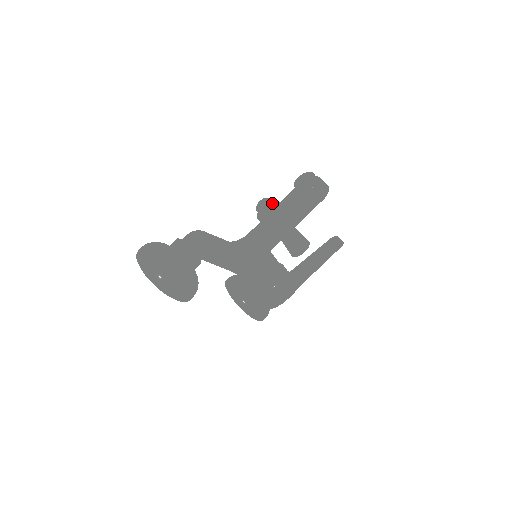
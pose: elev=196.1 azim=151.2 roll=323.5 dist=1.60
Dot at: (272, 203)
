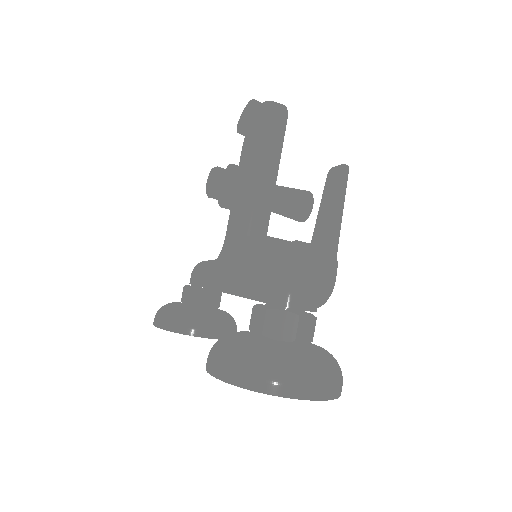
Dot at: (240, 170)
